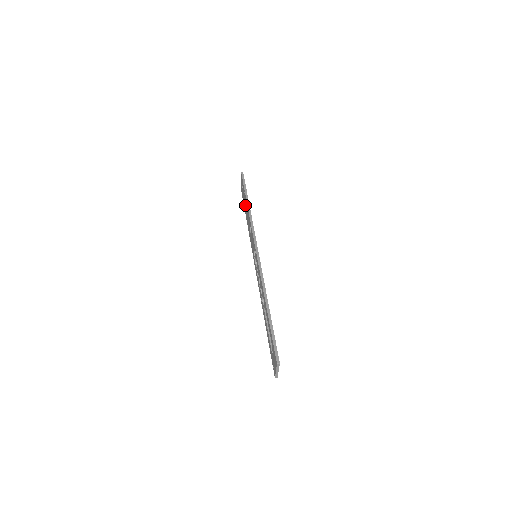
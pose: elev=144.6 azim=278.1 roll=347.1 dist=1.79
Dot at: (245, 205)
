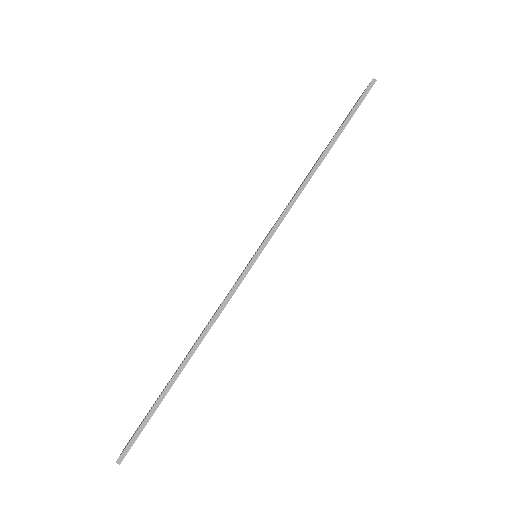
Dot at: (327, 145)
